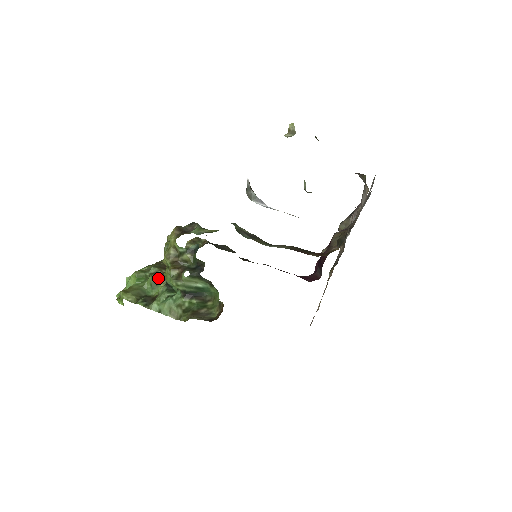
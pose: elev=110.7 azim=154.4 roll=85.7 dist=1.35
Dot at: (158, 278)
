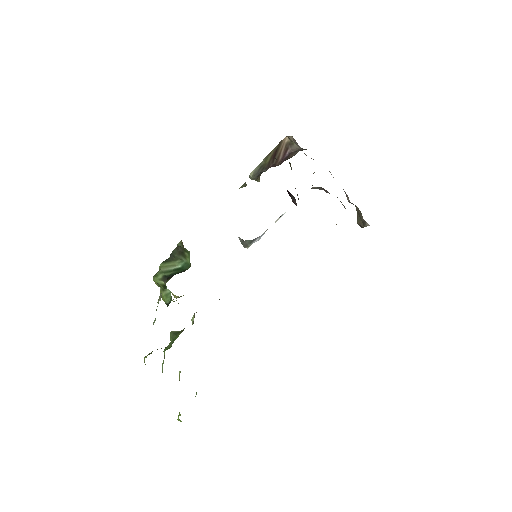
Dot at: (178, 331)
